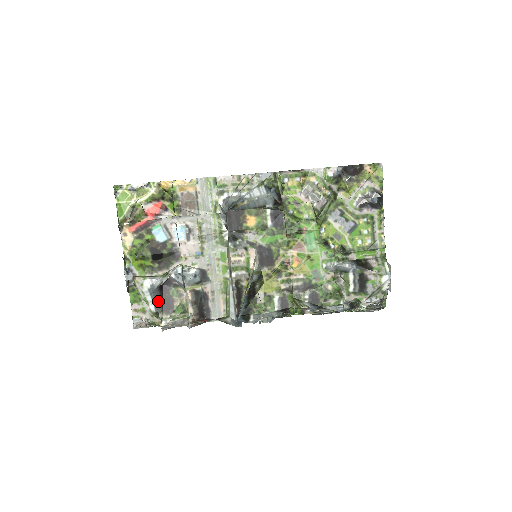
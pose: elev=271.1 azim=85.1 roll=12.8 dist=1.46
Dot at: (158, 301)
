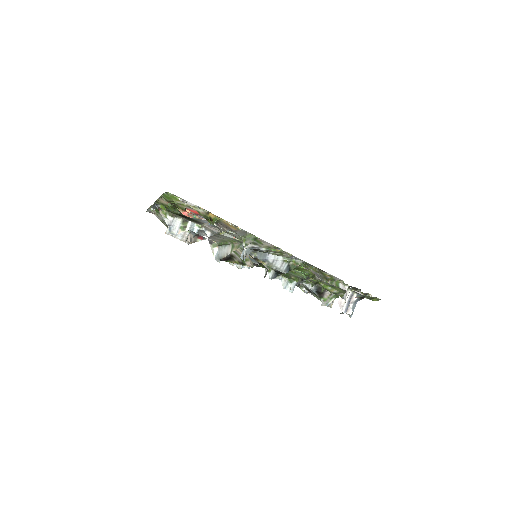
Dot at: occluded
